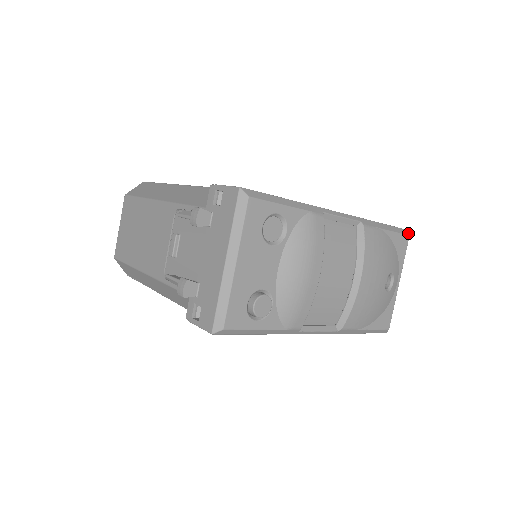
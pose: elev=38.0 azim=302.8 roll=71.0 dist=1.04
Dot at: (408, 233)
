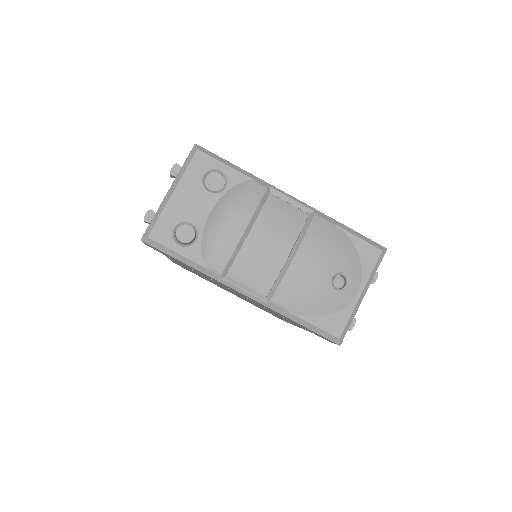
Dot at: (382, 248)
